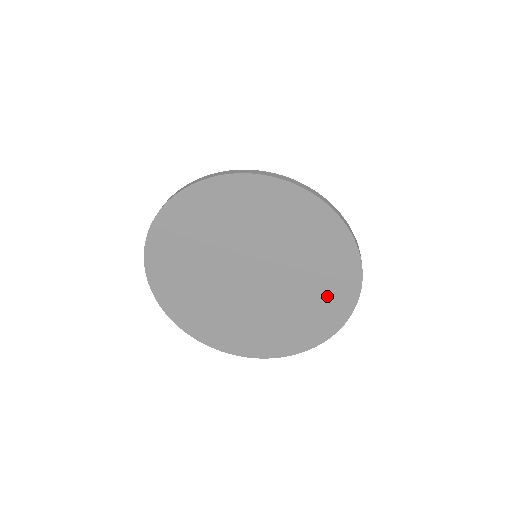
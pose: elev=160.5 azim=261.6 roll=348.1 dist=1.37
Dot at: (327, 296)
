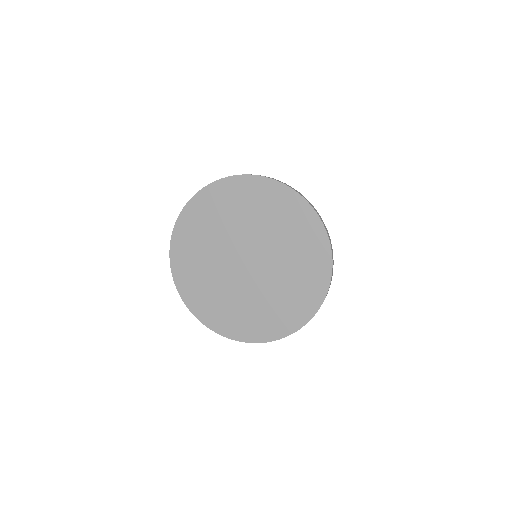
Dot at: (307, 271)
